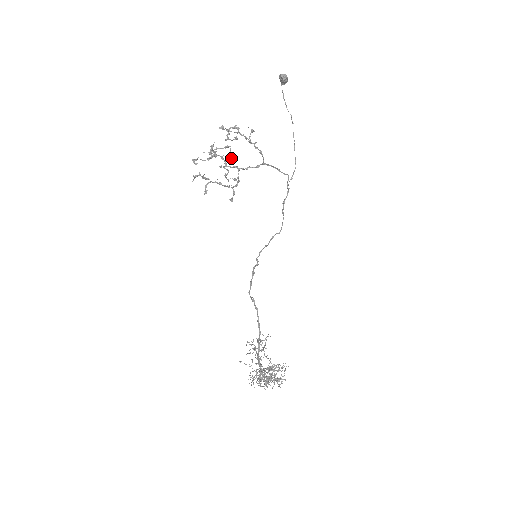
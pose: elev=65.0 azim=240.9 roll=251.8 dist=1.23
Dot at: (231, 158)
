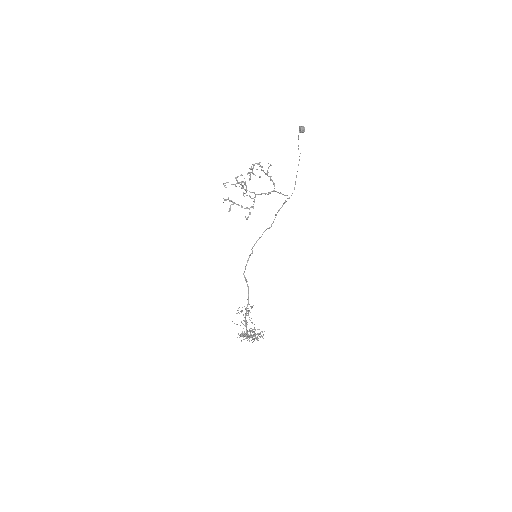
Dot at: (249, 178)
